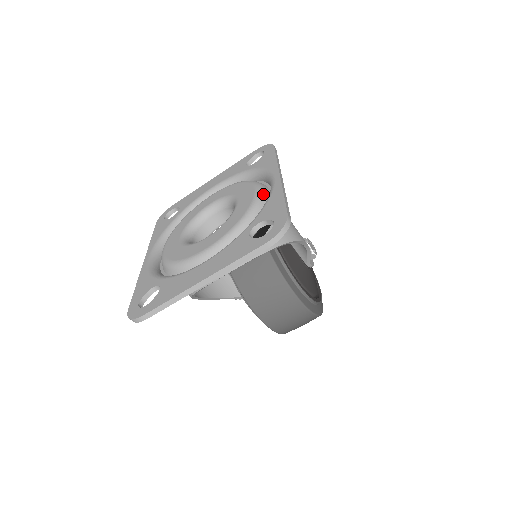
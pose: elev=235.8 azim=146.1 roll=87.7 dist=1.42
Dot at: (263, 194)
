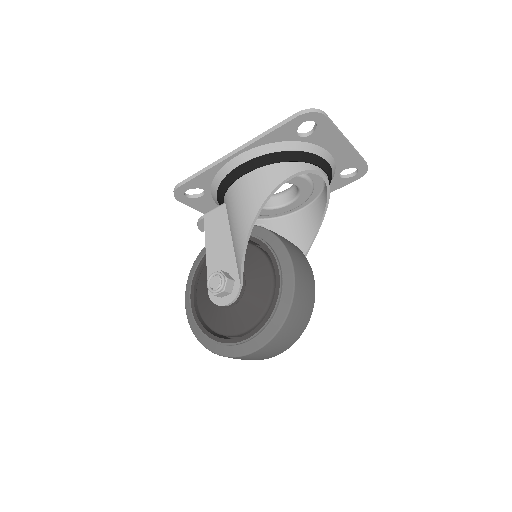
Dot at: occluded
